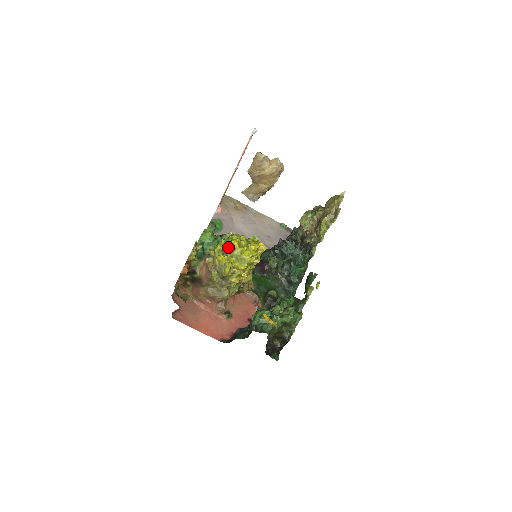
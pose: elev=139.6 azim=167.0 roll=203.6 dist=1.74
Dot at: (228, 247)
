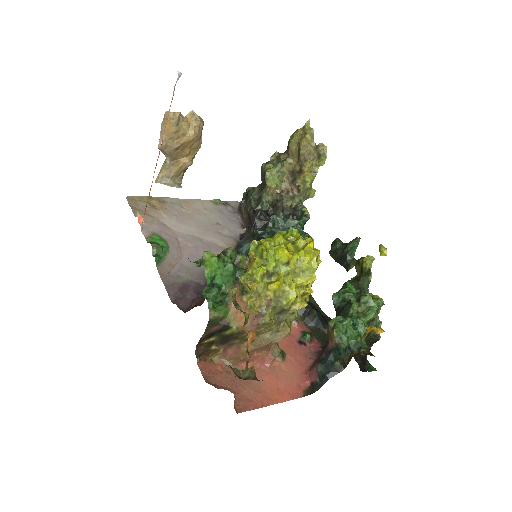
Dot at: (275, 264)
